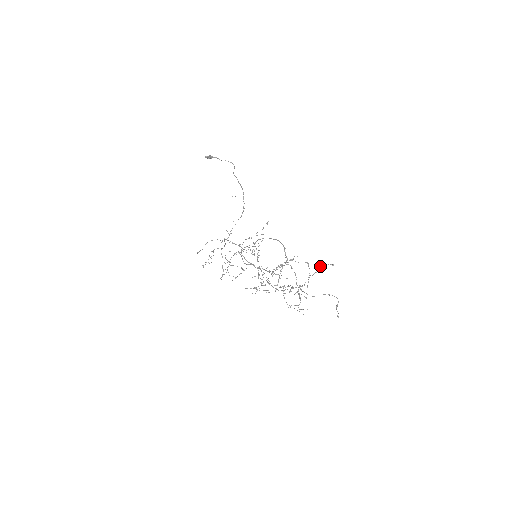
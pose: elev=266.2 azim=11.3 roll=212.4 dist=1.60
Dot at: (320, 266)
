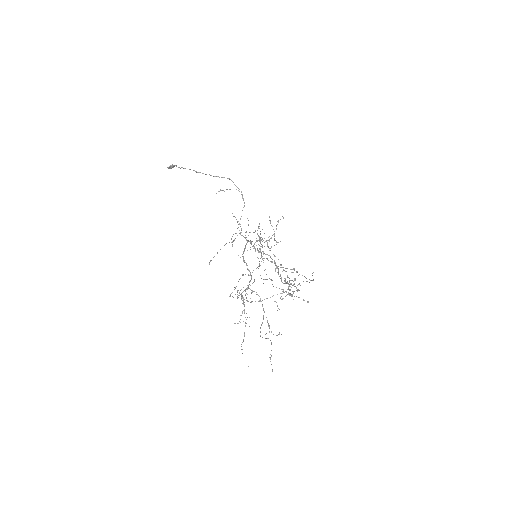
Dot at: (284, 281)
